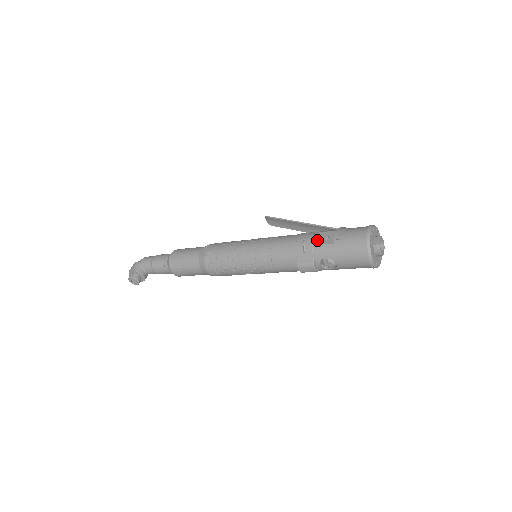
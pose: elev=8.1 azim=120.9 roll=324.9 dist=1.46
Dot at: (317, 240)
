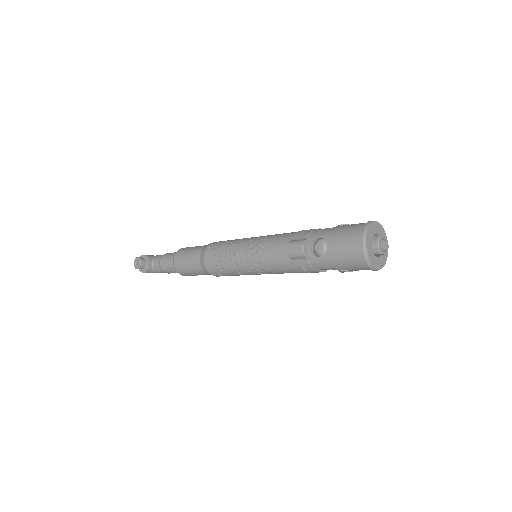
Dot at: occluded
